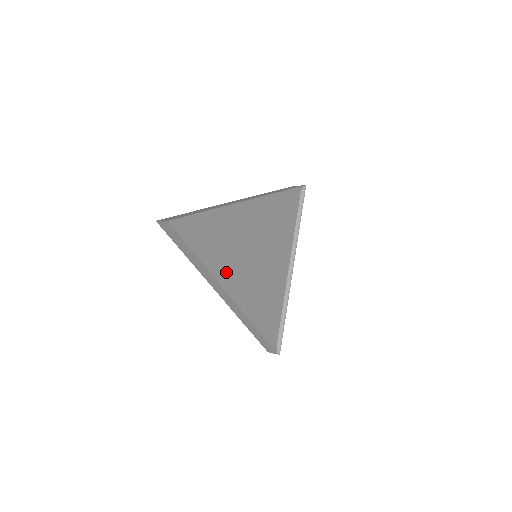
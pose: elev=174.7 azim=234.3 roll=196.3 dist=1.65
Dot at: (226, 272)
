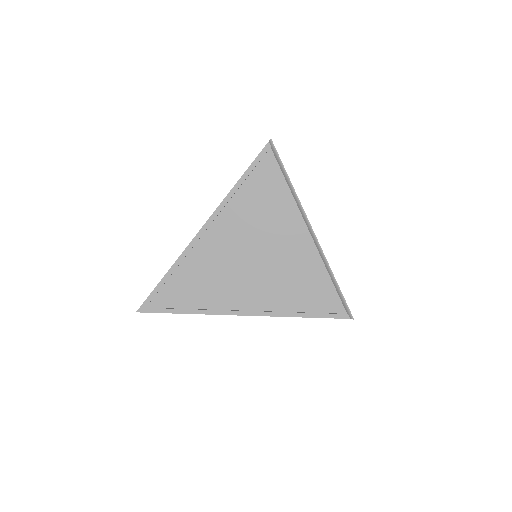
Dot at: (222, 300)
